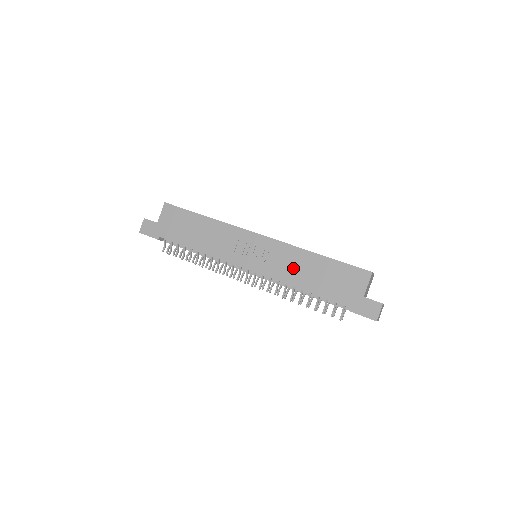
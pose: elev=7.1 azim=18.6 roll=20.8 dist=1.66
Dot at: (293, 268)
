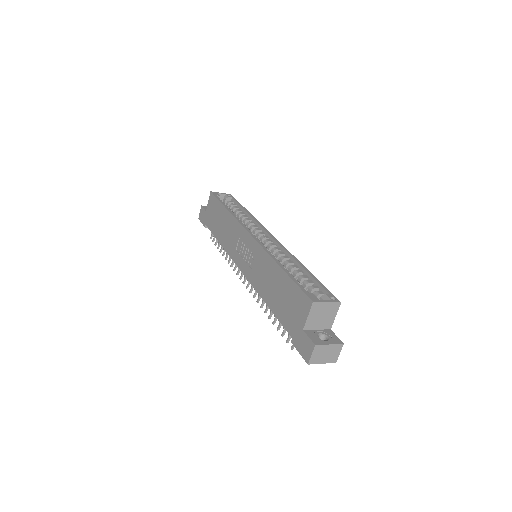
Dot at: (264, 278)
